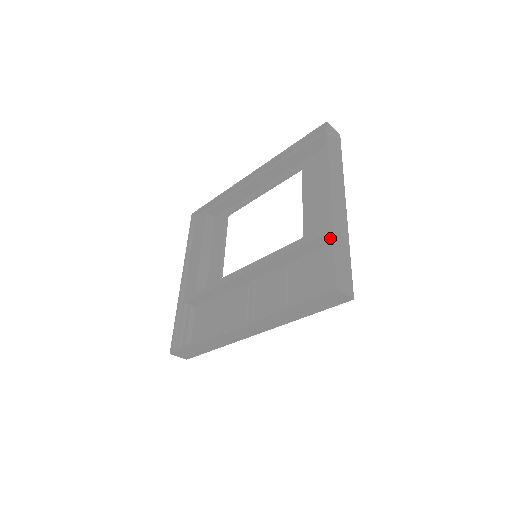
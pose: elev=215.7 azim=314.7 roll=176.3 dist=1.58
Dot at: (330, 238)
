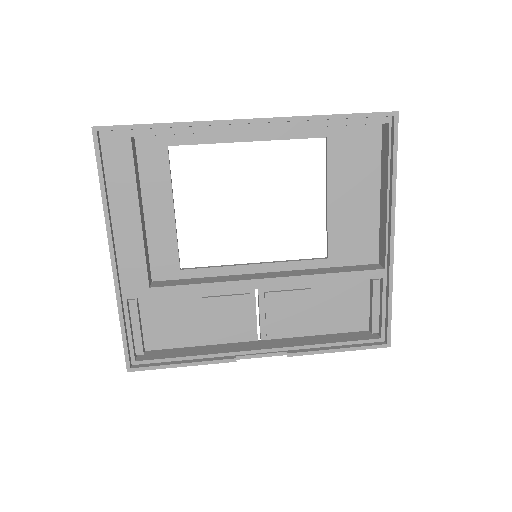
Dot at: (389, 293)
